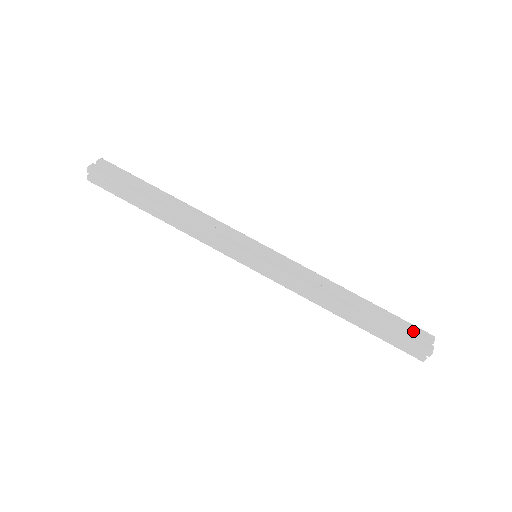
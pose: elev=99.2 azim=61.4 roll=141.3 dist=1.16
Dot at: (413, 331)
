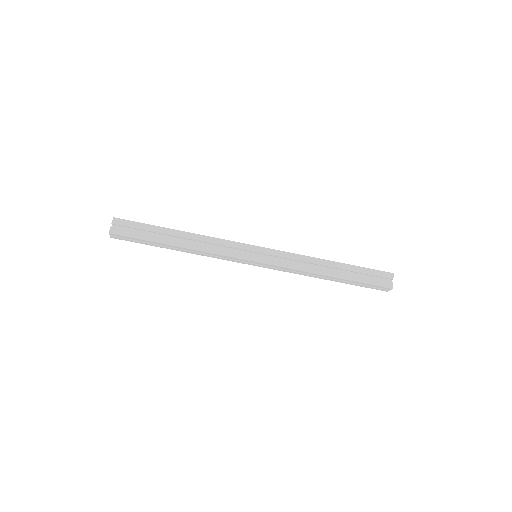
Dot at: (378, 276)
